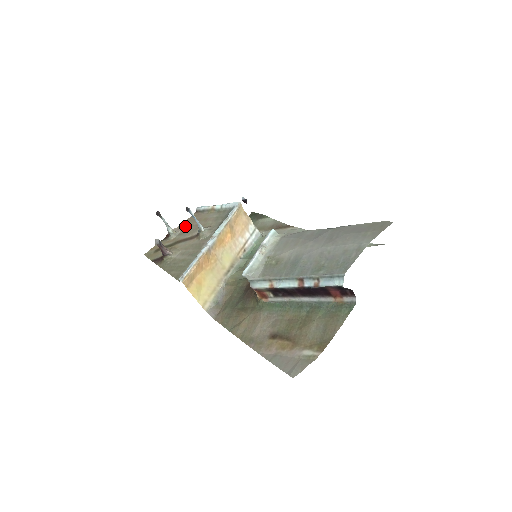
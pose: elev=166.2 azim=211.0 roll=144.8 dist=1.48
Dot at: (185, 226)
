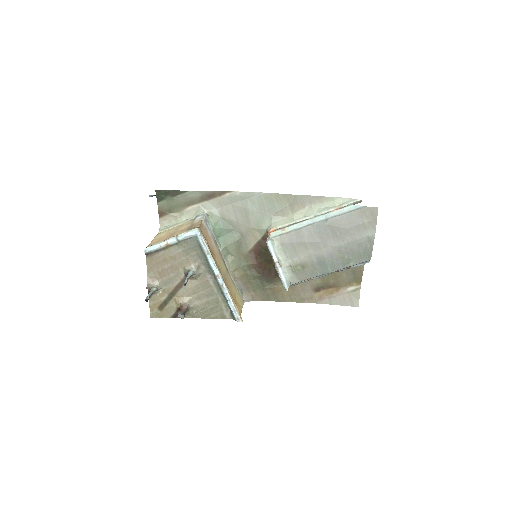
Dot at: (157, 274)
